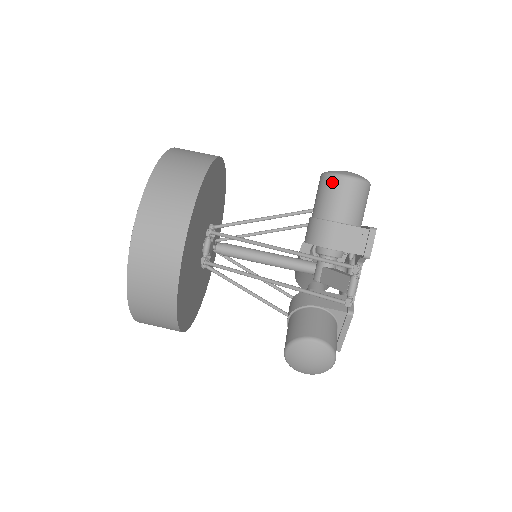
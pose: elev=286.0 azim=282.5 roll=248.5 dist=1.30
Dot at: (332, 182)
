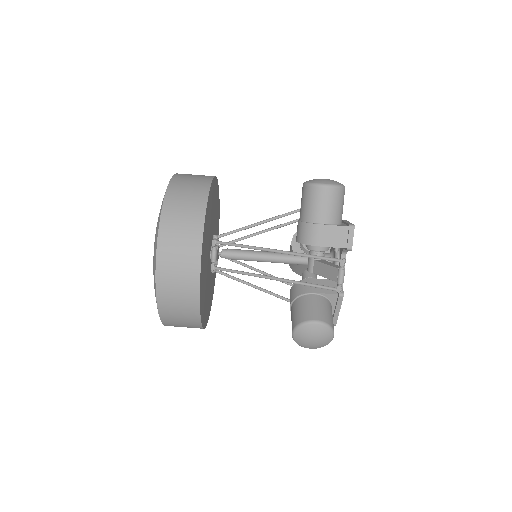
Dot at: (313, 191)
